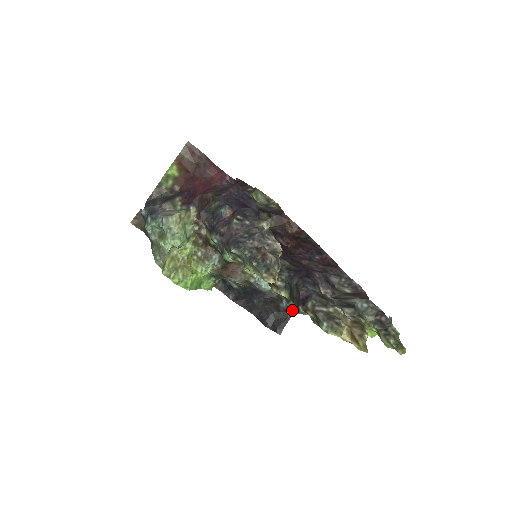
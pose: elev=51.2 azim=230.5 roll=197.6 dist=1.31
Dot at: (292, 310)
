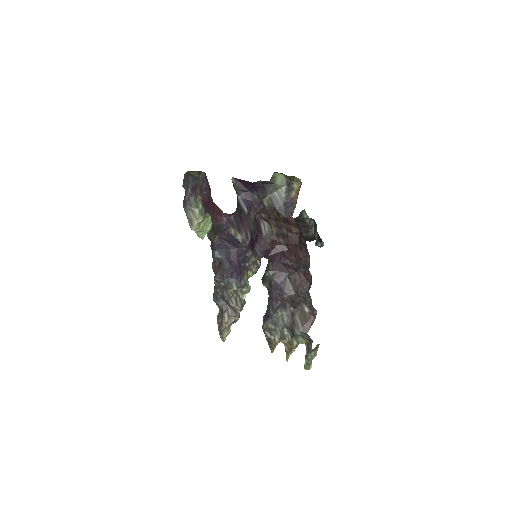
Dot at: occluded
